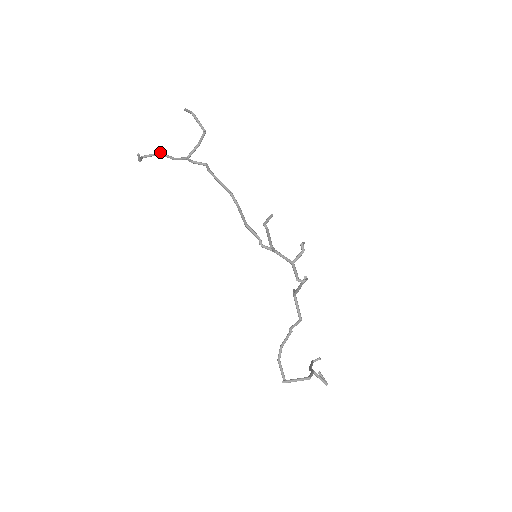
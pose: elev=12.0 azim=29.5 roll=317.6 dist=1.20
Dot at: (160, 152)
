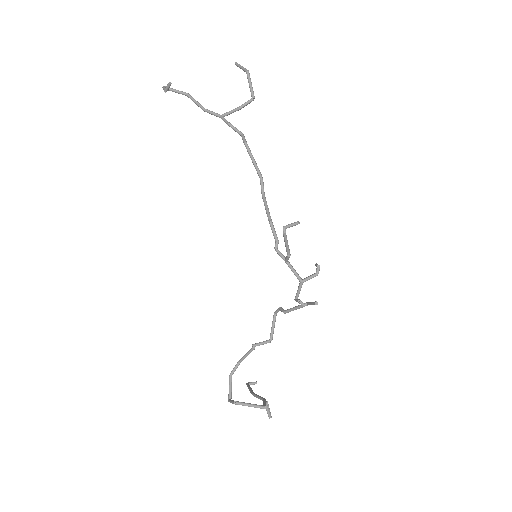
Dot at: occluded
